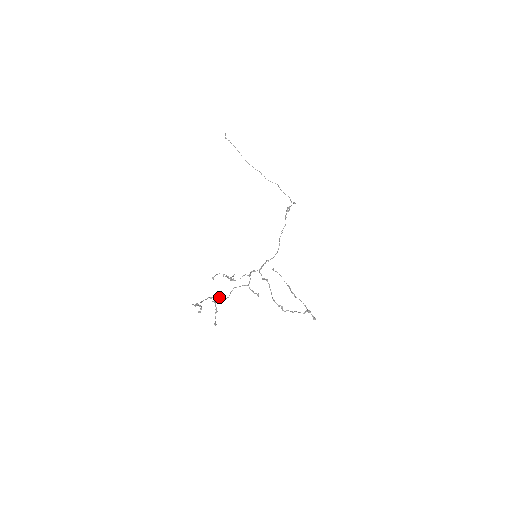
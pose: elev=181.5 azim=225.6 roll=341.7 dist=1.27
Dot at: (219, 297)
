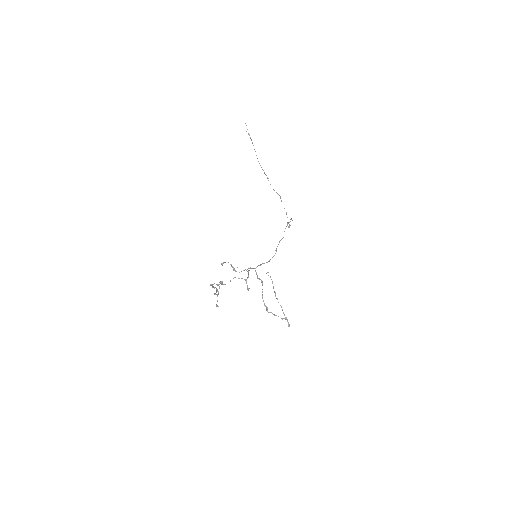
Dot at: (221, 281)
